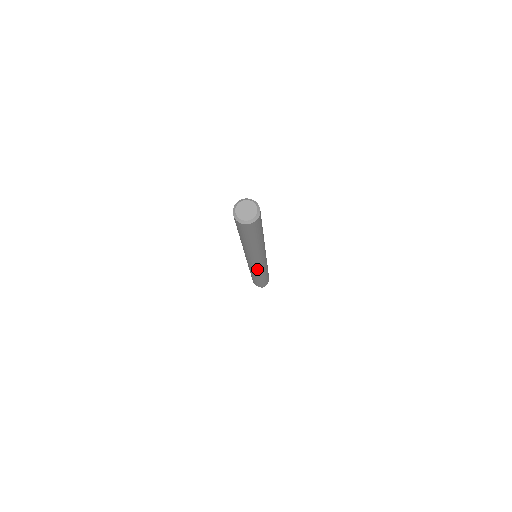
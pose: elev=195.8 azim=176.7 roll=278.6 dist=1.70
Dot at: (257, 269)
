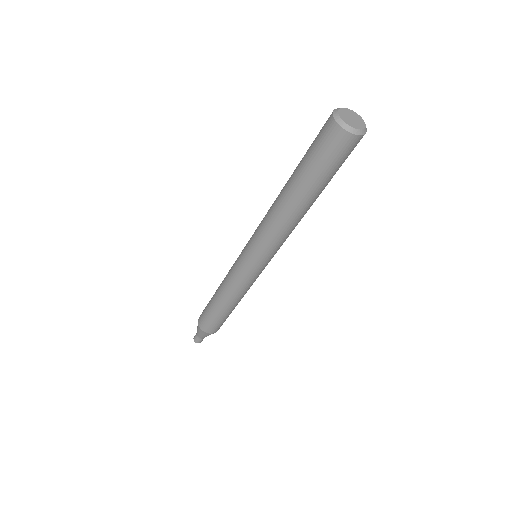
Dot at: (240, 273)
